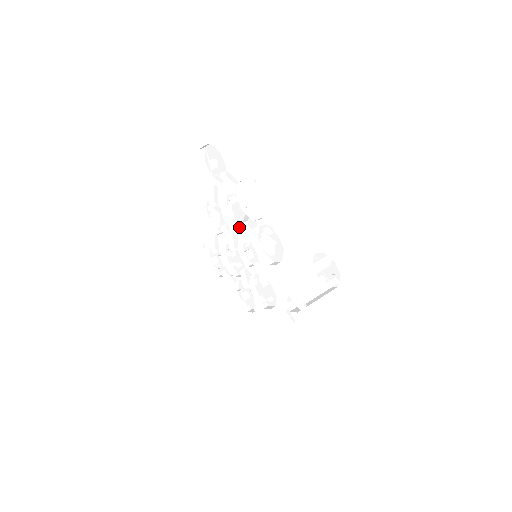
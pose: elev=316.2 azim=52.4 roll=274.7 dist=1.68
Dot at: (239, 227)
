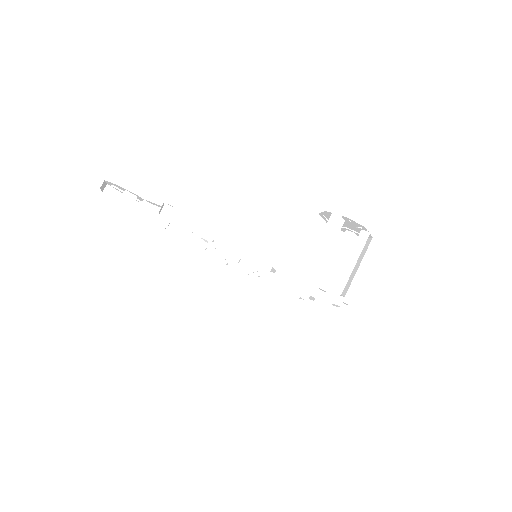
Dot at: occluded
